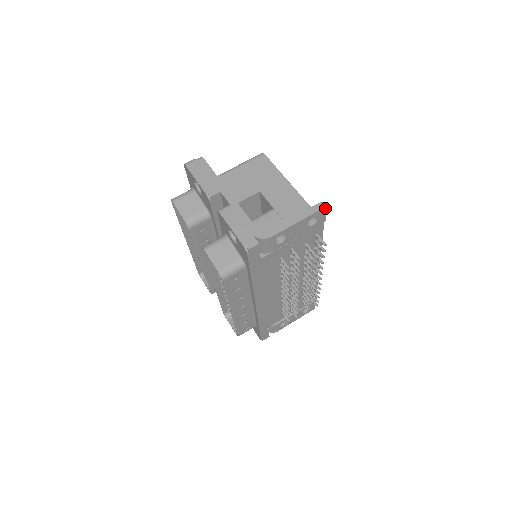
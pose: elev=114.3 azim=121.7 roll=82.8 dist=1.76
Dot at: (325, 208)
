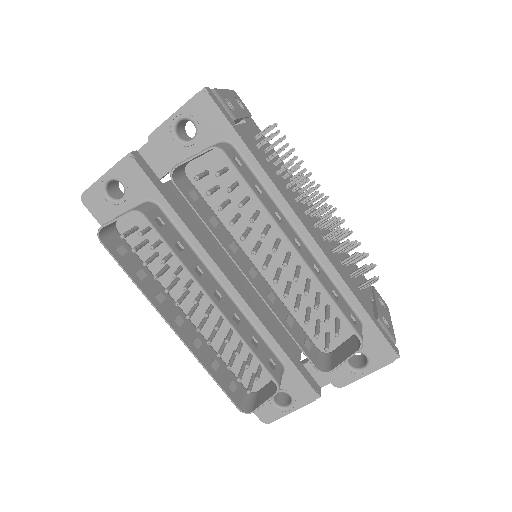
Dot at: (235, 93)
